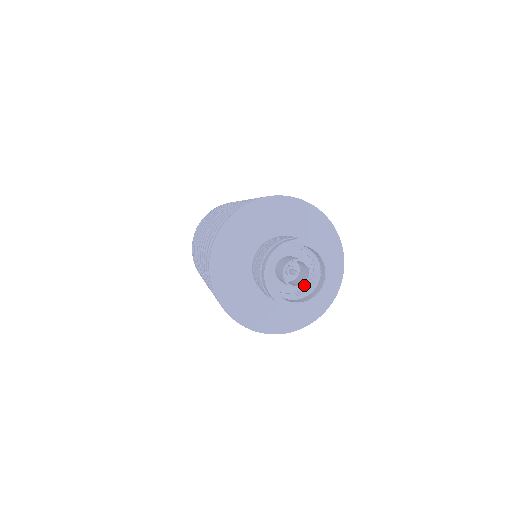
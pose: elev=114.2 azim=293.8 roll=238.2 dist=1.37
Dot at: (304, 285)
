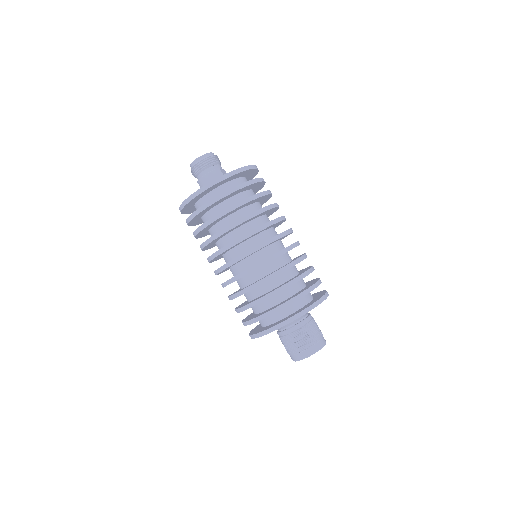
Dot at: occluded
